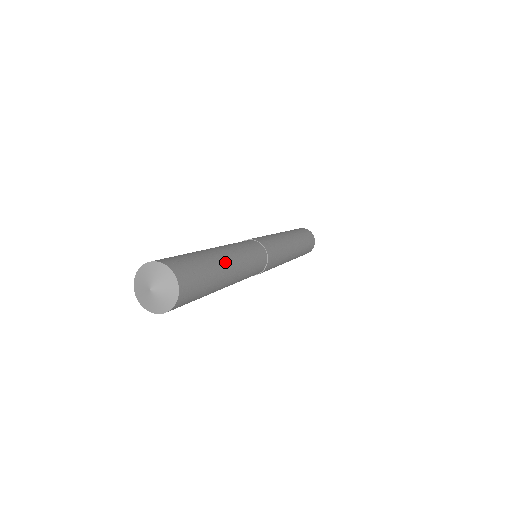
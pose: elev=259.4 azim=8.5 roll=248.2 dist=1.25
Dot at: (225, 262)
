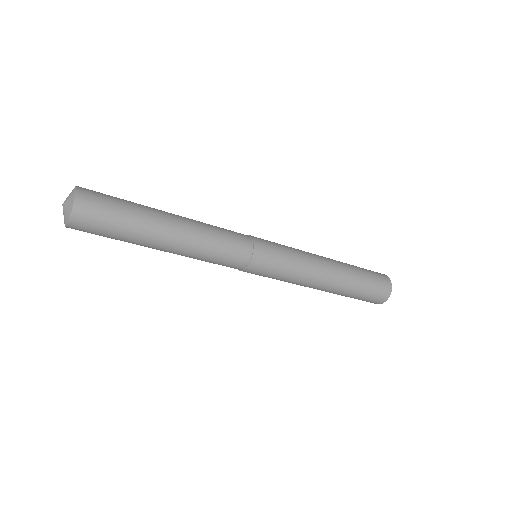
Dot at: (163, 214)
